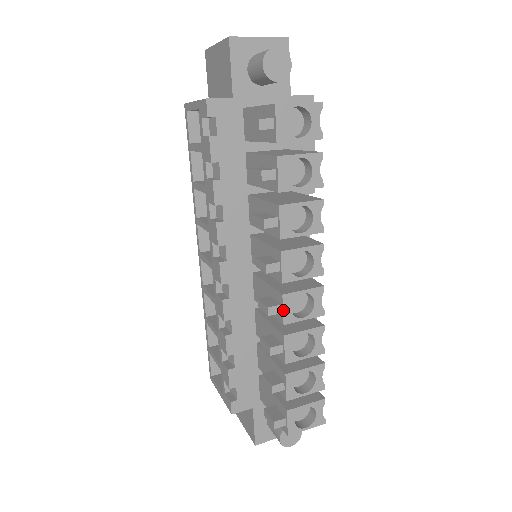
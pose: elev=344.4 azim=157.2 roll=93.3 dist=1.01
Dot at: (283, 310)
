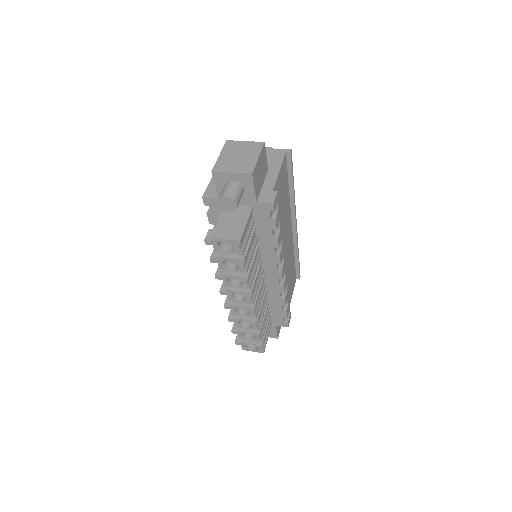
Dot at: (231, 309)
